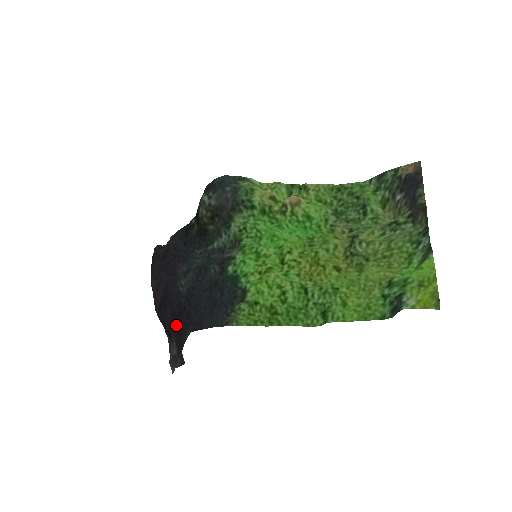
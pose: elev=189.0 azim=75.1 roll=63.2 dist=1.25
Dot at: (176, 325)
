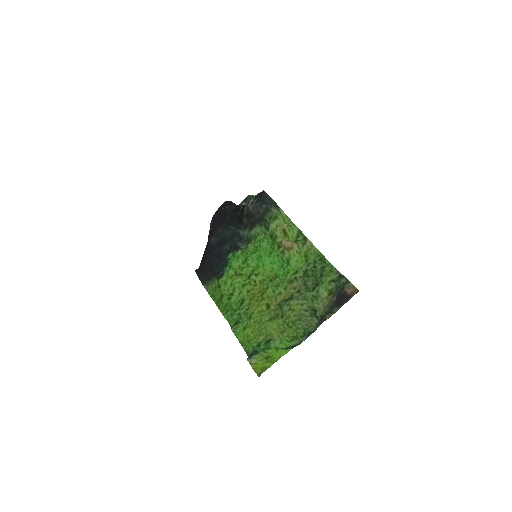
Dot at: occluded
